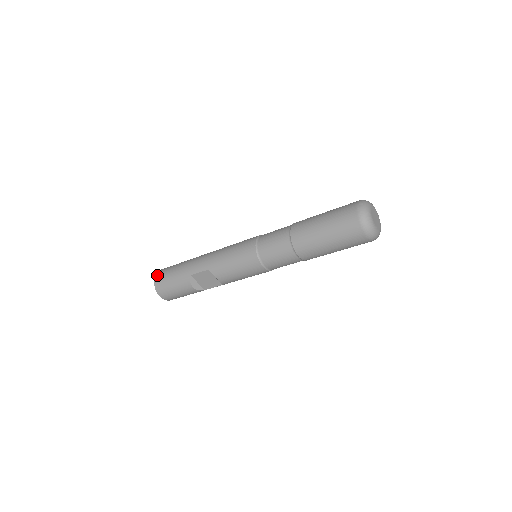
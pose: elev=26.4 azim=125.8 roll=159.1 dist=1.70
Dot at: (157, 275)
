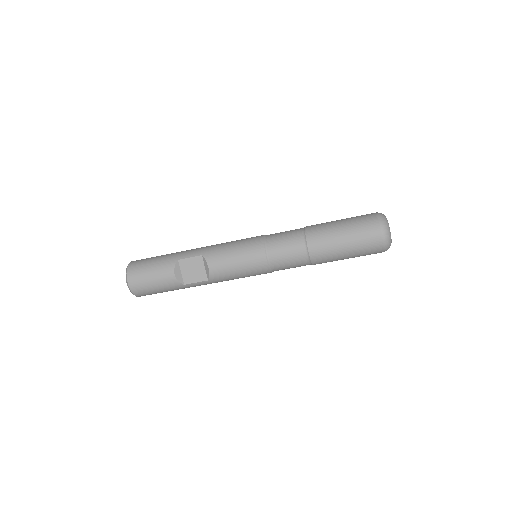
Dot at: (134, 261)
